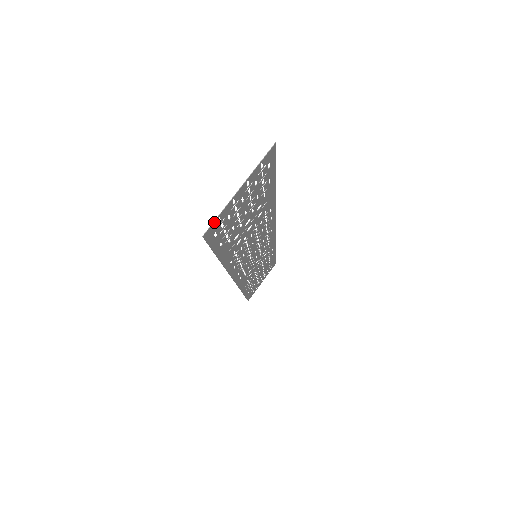
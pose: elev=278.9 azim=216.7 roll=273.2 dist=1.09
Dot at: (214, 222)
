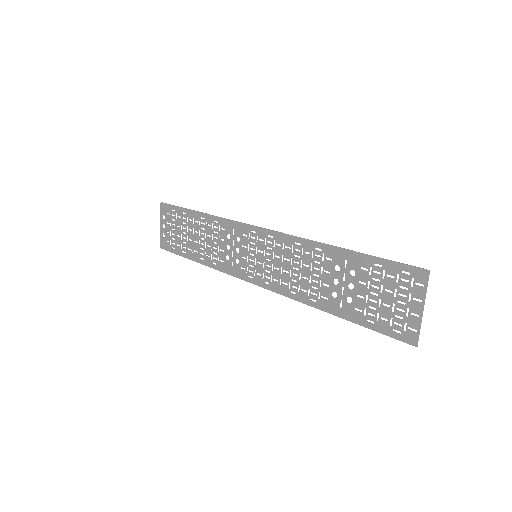
Dot at: (418, 336)
